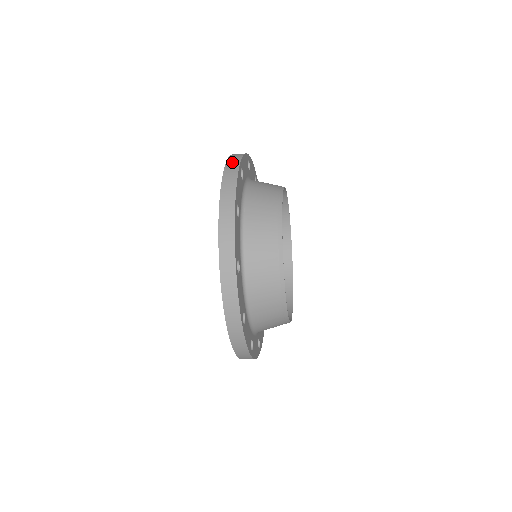
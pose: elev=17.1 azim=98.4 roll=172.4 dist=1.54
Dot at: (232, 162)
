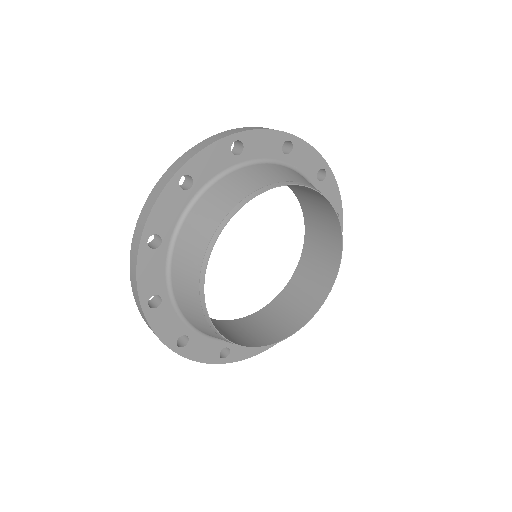
Dot at: (173, 168)
